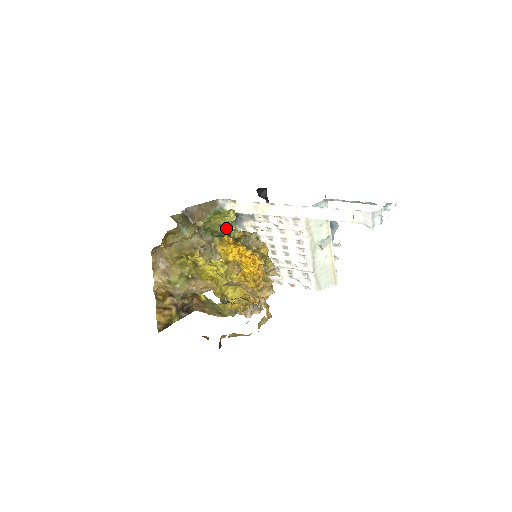
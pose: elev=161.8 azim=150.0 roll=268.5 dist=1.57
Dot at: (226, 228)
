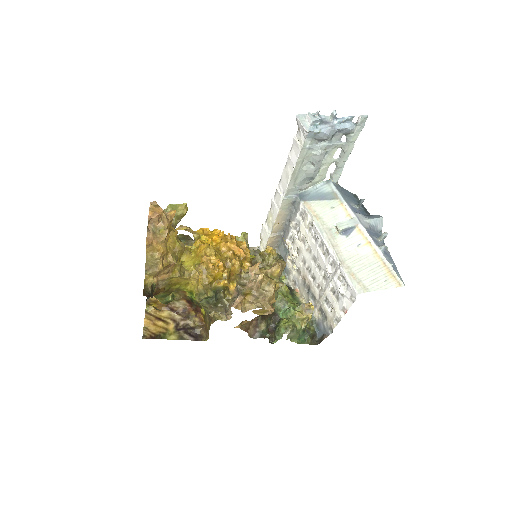
Dot at: occluded
